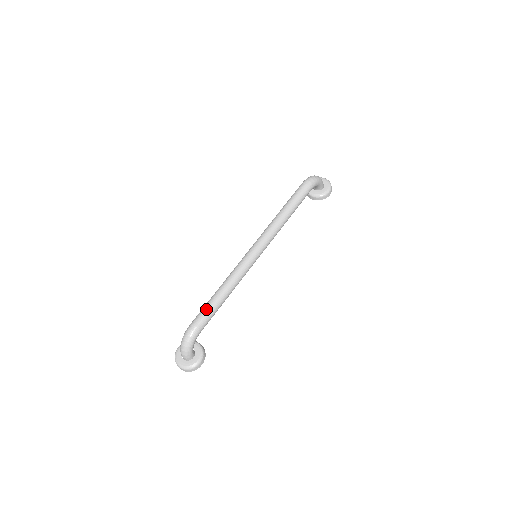
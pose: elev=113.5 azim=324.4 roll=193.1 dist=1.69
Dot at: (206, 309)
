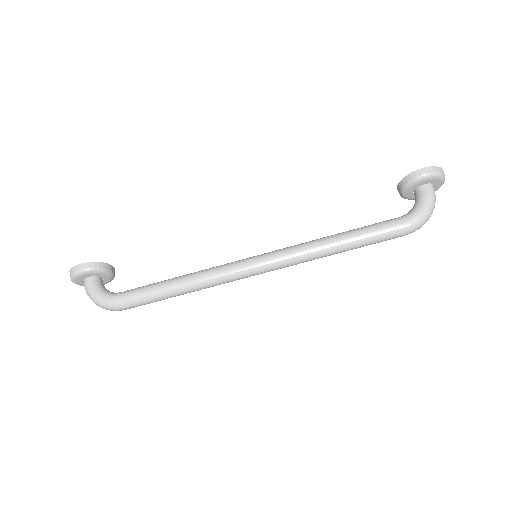
Dot at: occluded
